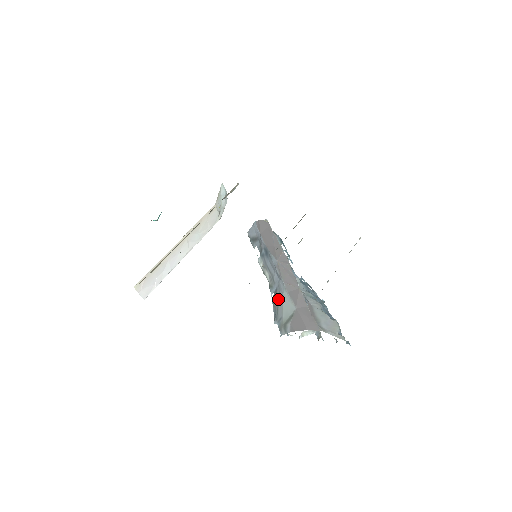
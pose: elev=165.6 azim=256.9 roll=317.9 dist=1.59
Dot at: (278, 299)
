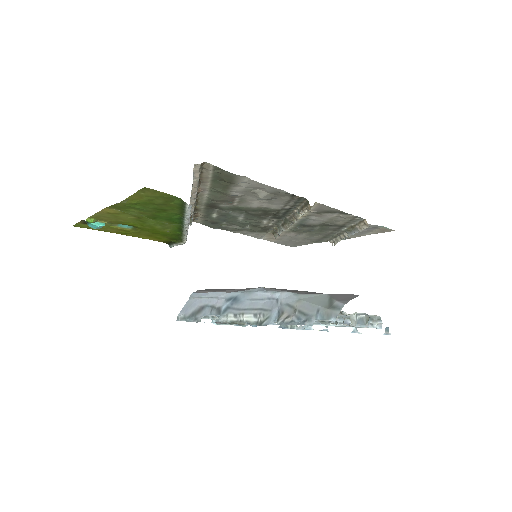
Dot at: (293, 308)
